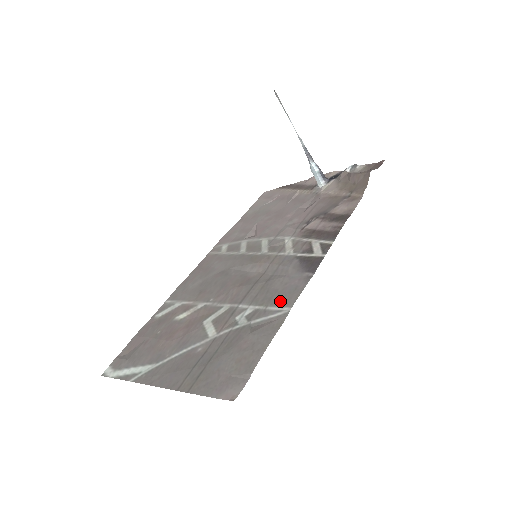
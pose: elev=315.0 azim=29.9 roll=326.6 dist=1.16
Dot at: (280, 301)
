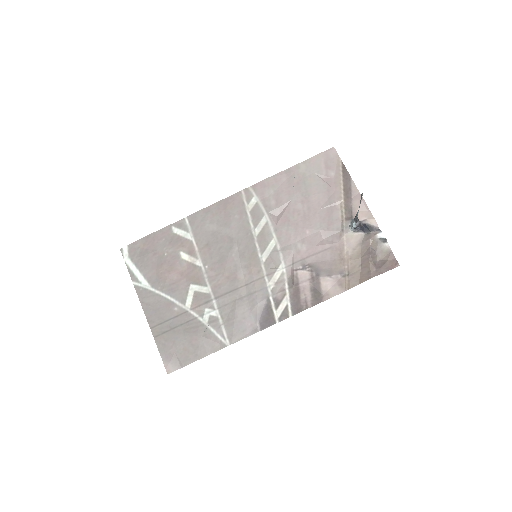
Dot at: (230, 331)
